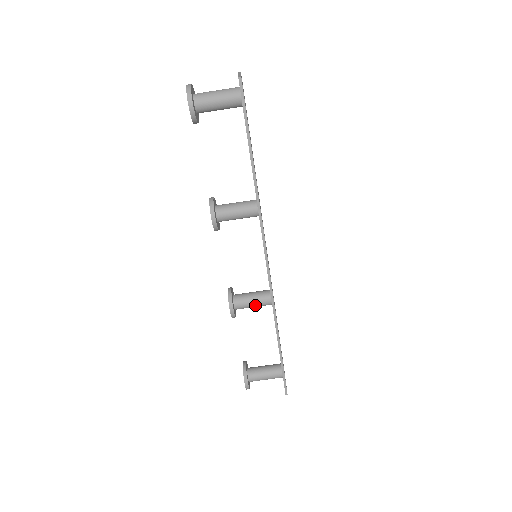
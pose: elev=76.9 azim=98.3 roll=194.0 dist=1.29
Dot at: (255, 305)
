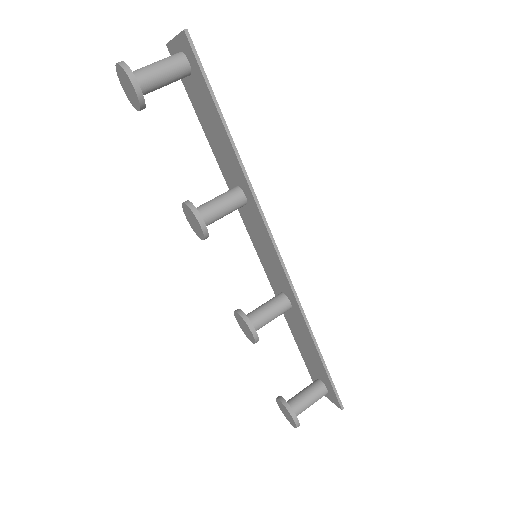
Dot at: (274, 316)
